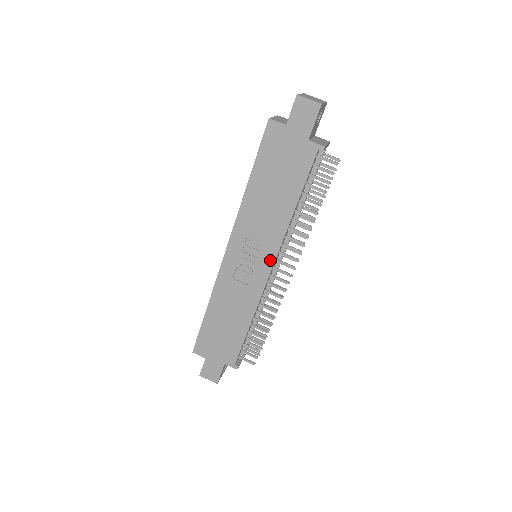
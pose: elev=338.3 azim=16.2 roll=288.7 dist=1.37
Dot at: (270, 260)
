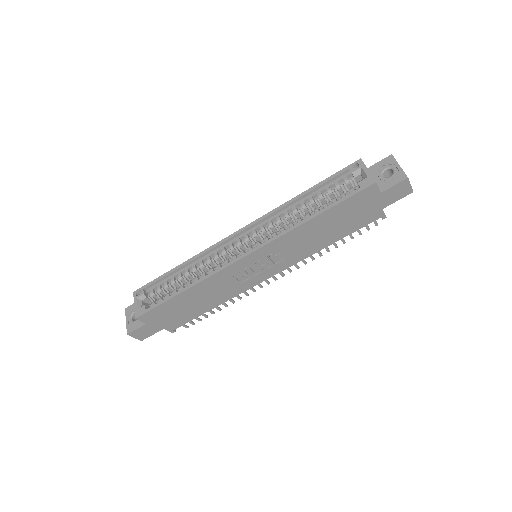
Dot at: (276, 271)
